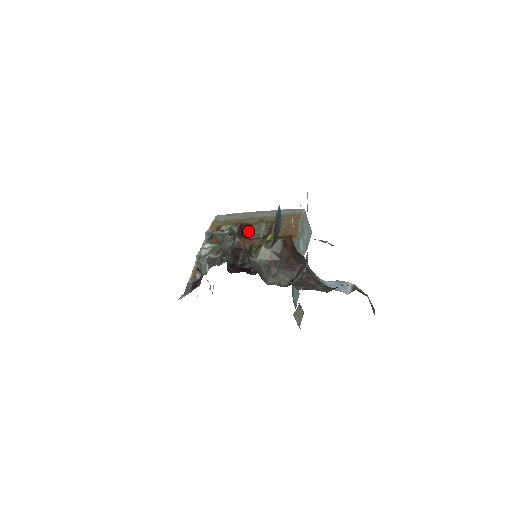
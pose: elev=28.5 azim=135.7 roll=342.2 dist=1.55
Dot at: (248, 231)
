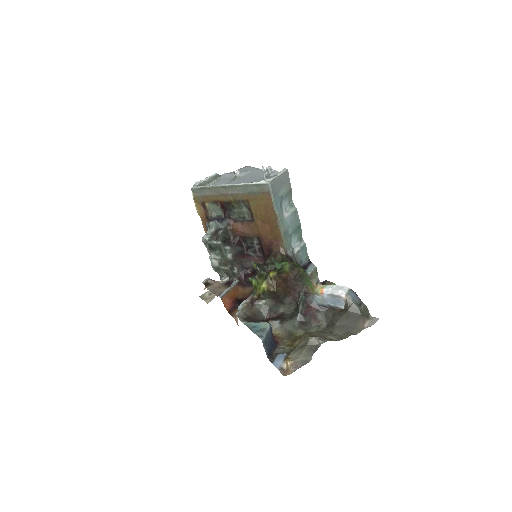
Dot at: (231, 209)
